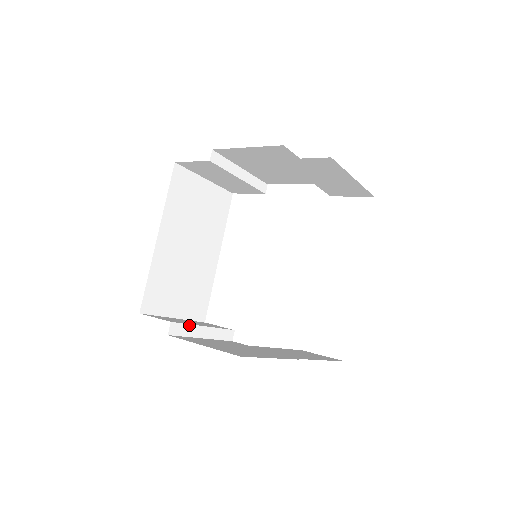
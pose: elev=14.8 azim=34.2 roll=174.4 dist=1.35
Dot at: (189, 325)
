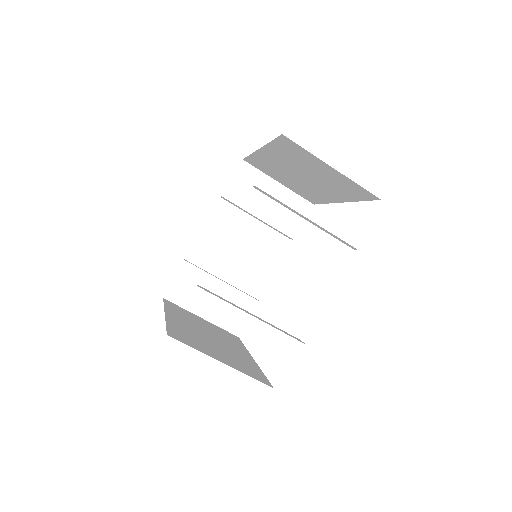
Dot at: occluded
